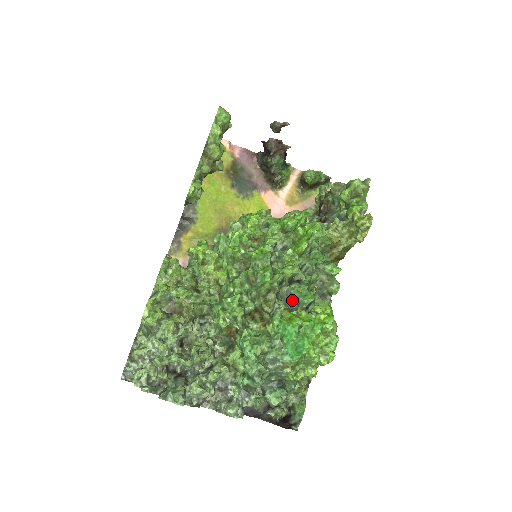
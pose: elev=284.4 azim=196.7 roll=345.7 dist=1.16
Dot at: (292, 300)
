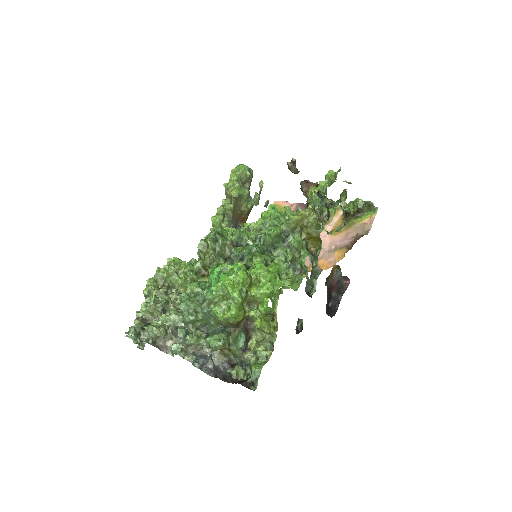
Dot at: (232, 257)
